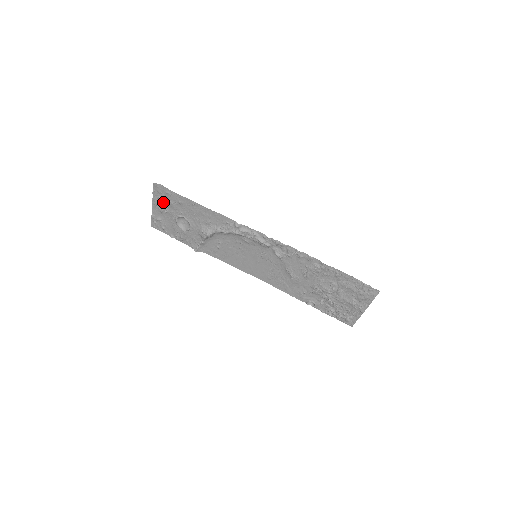
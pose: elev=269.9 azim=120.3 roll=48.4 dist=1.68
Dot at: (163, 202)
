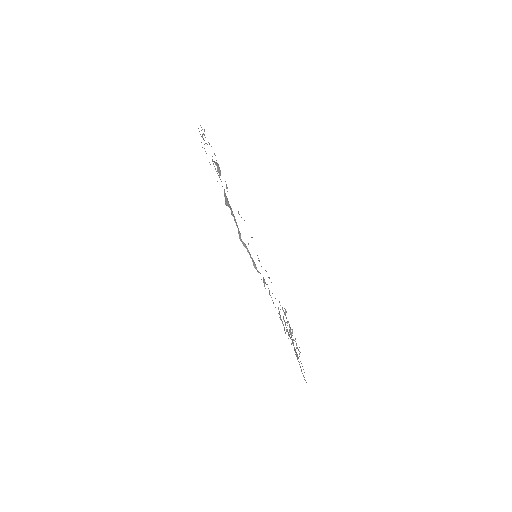
Dot at: occluded
